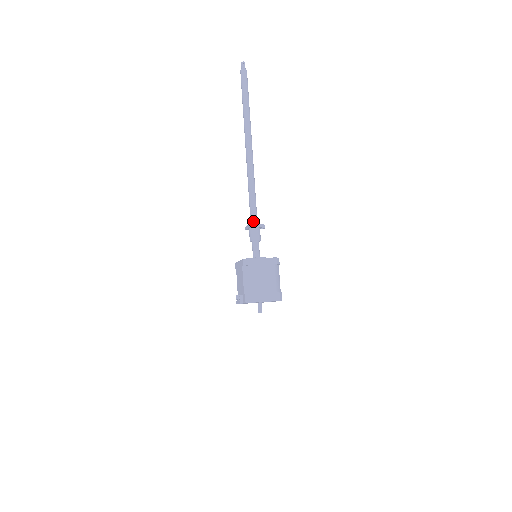
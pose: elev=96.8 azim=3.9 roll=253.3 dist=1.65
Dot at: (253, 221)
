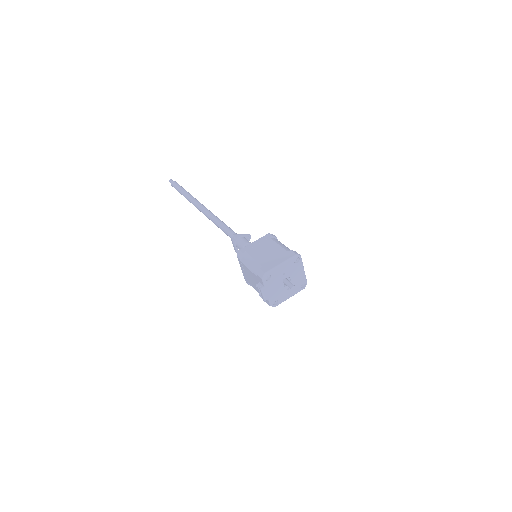
Dot at: occluded
